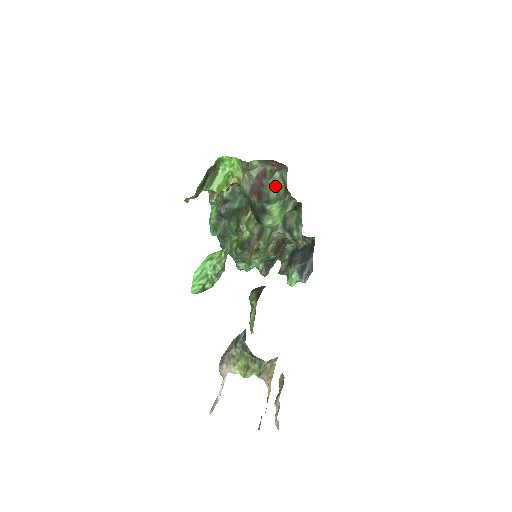
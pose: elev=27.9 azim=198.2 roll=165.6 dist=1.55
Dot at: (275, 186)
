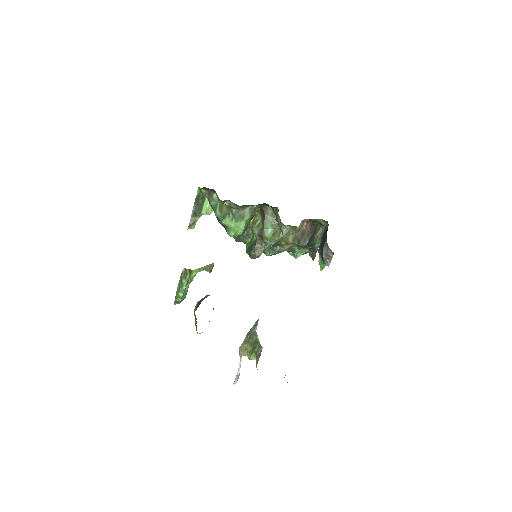
Dot at: (218, 206)
